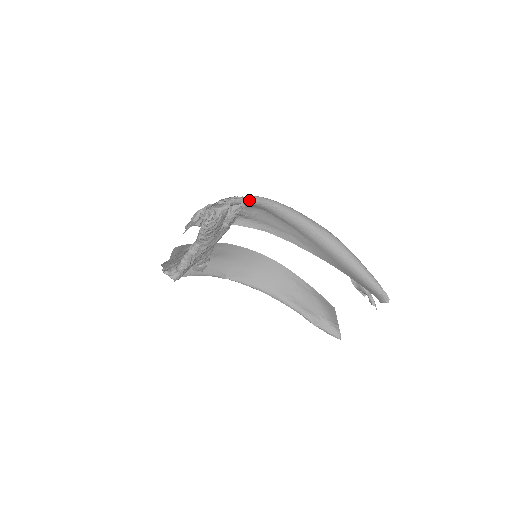
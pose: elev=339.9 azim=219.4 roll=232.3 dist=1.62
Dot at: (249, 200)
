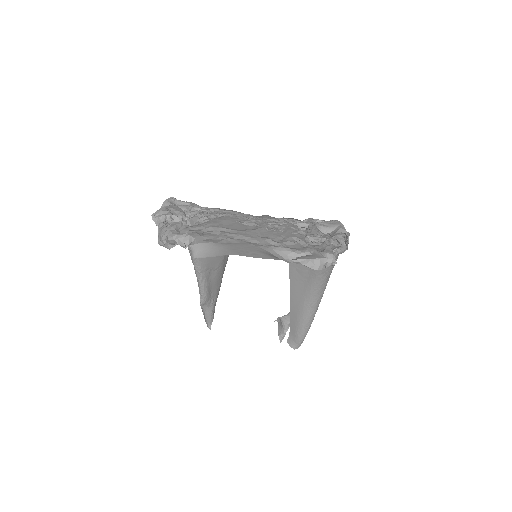
Dot at: occluded
